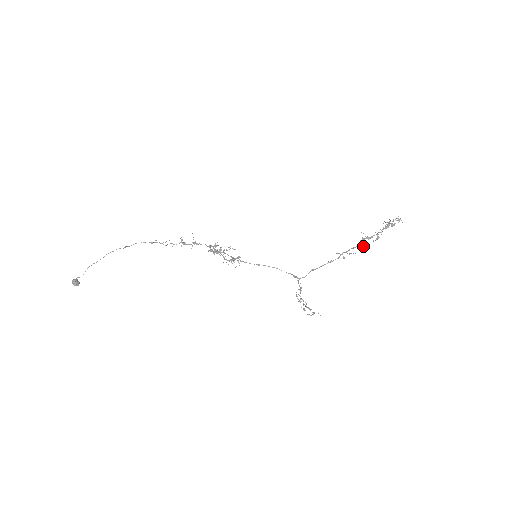
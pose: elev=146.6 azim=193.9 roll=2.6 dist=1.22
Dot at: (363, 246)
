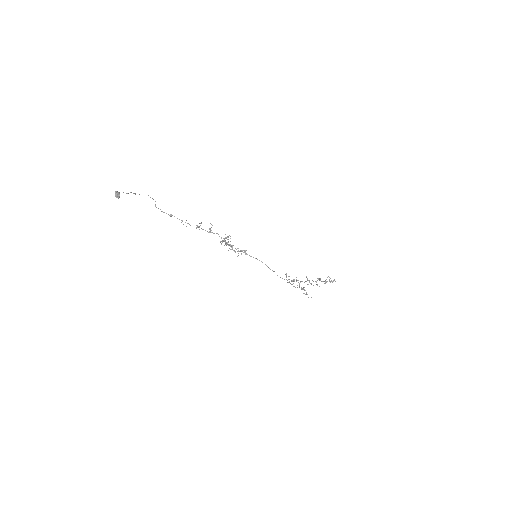
Dot at: (317, 284)
